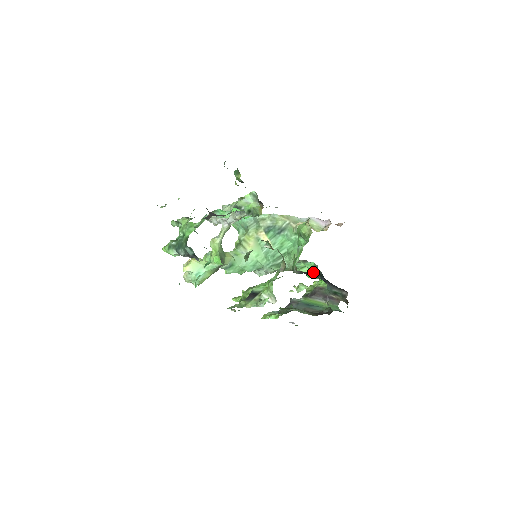
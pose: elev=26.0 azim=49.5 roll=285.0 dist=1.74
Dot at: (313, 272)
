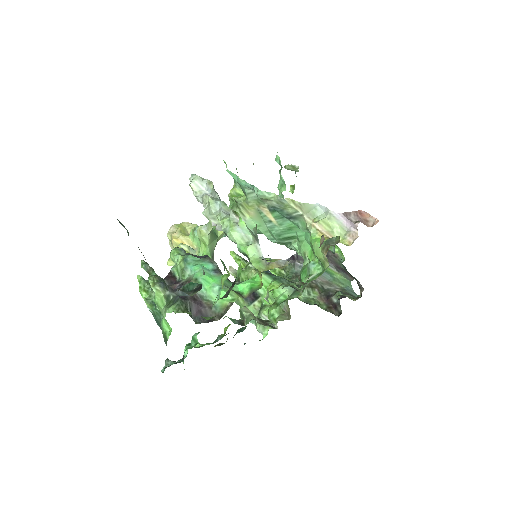
Dot at: occluded
